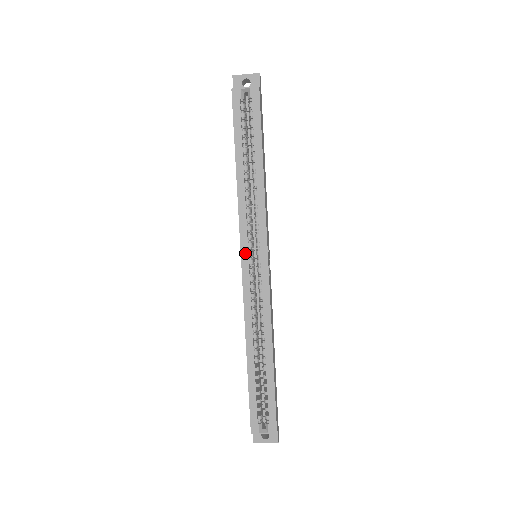
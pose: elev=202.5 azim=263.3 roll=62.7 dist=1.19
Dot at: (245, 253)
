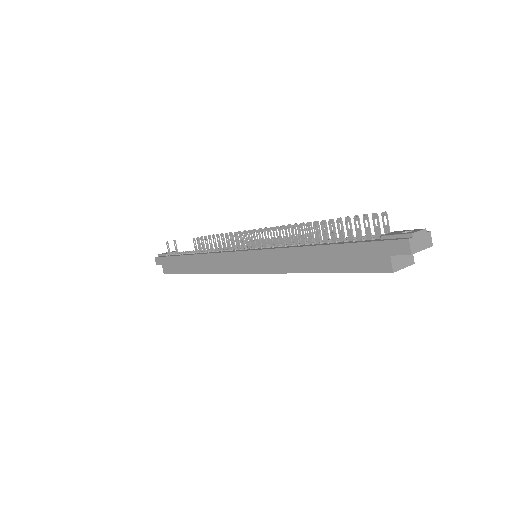
Dot at: occluded
